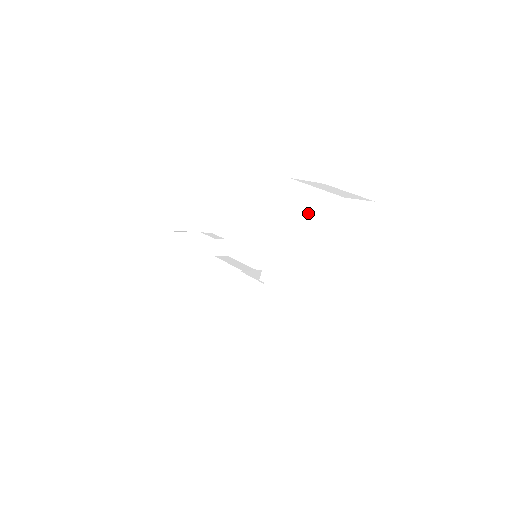
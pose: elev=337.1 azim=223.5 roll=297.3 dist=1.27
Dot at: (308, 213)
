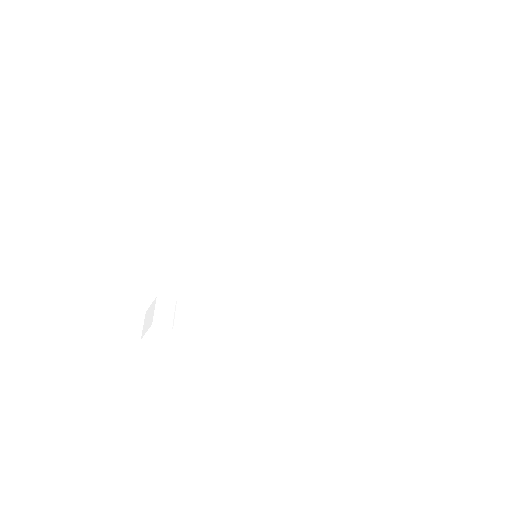
Dot at: (266, 205)
